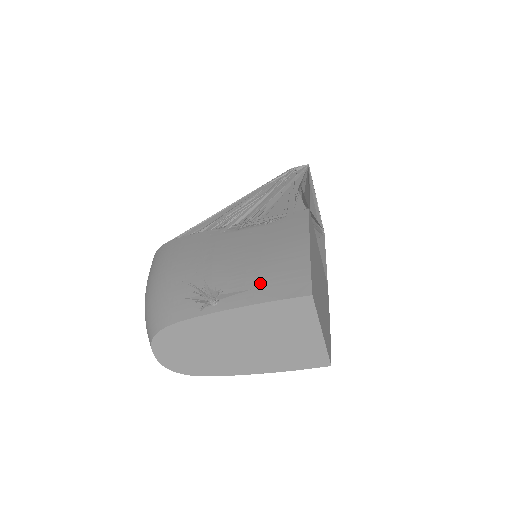
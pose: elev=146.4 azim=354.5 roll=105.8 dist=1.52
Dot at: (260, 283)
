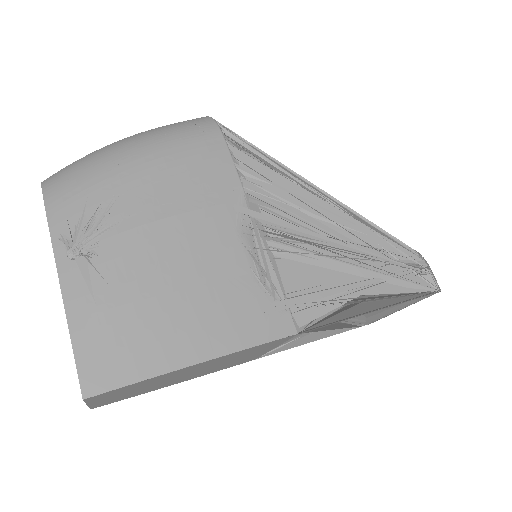
Dot at: (107, 311)
